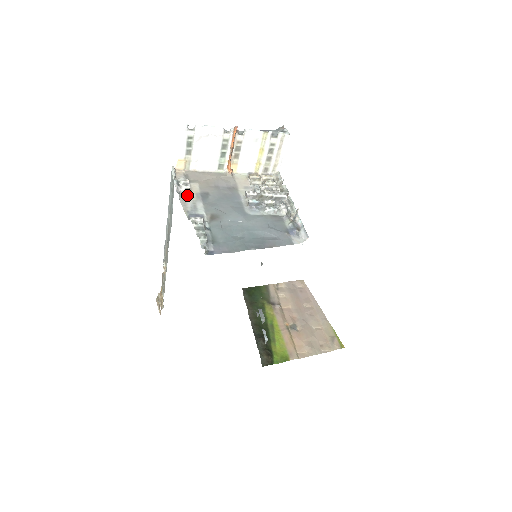
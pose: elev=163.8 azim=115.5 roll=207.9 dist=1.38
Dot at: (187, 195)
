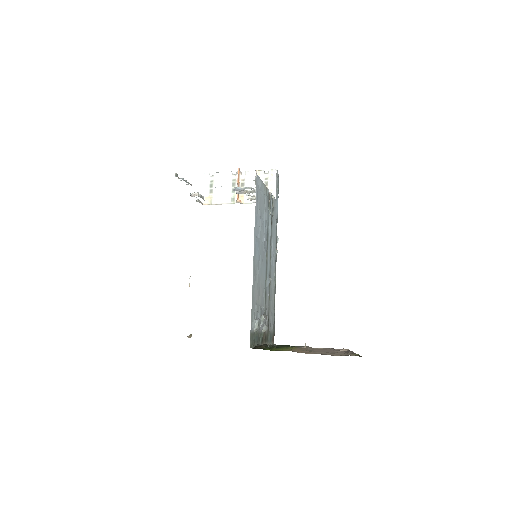
Dot at: (195, 194)
